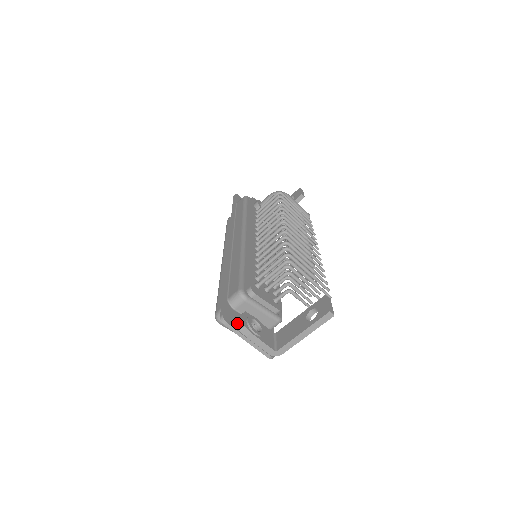
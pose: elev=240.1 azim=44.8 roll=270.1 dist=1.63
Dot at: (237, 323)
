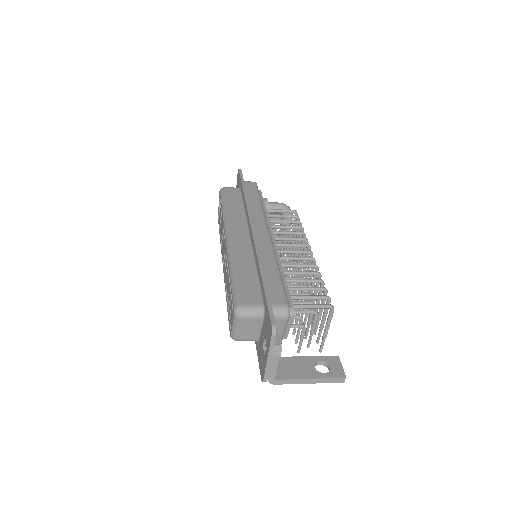
Dot at: occluded
